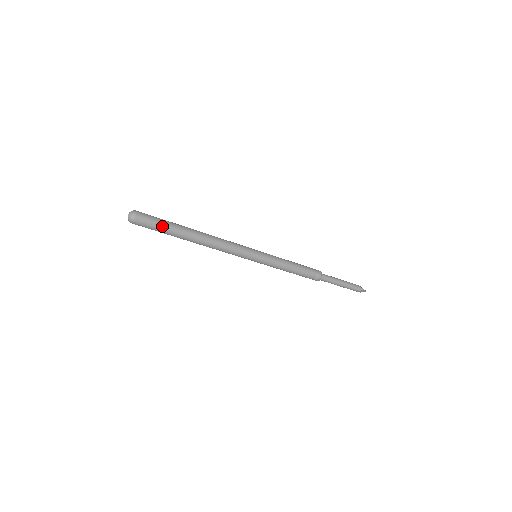
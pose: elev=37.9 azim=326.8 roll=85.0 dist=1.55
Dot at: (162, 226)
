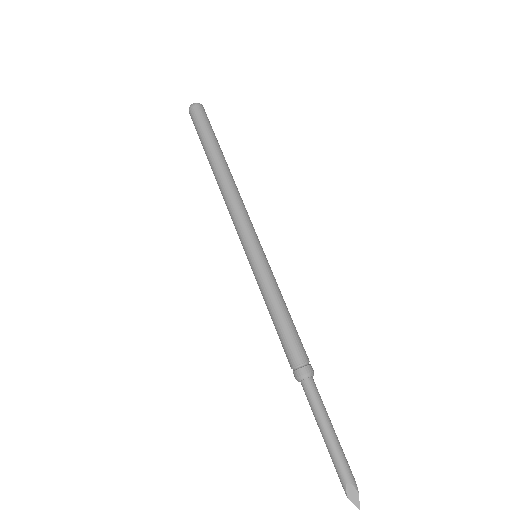
Dot at: (210, 130)
